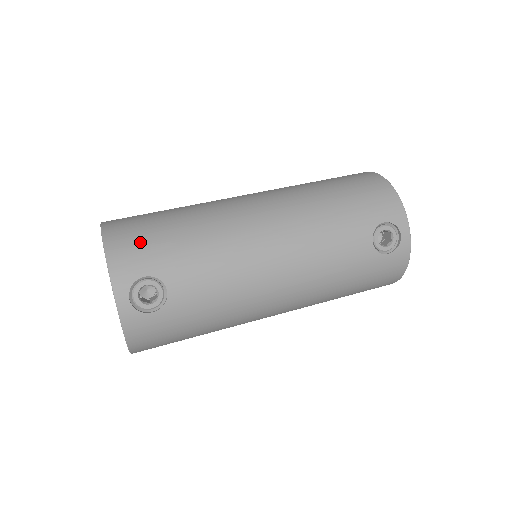
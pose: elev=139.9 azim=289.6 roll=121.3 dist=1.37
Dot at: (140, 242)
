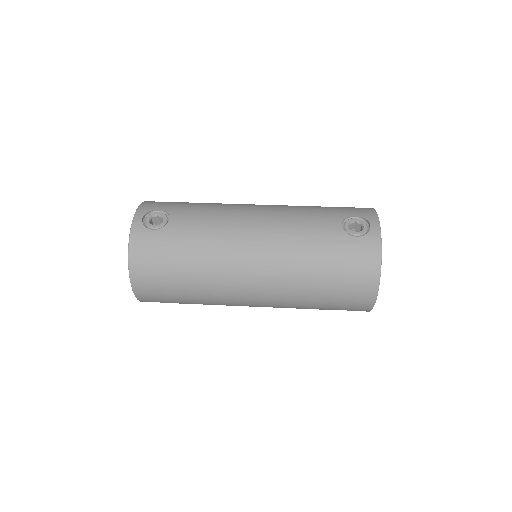
Dot at: (168, 202)
